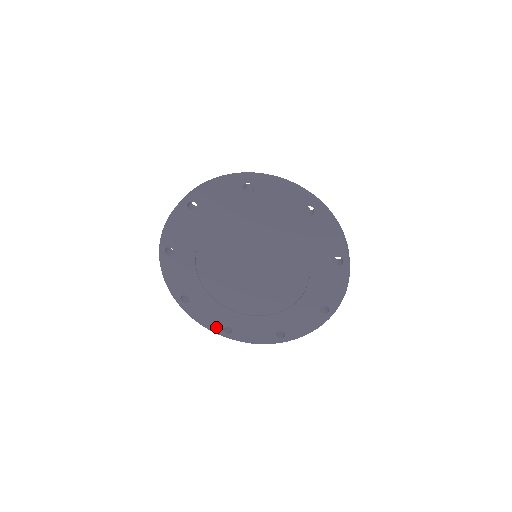
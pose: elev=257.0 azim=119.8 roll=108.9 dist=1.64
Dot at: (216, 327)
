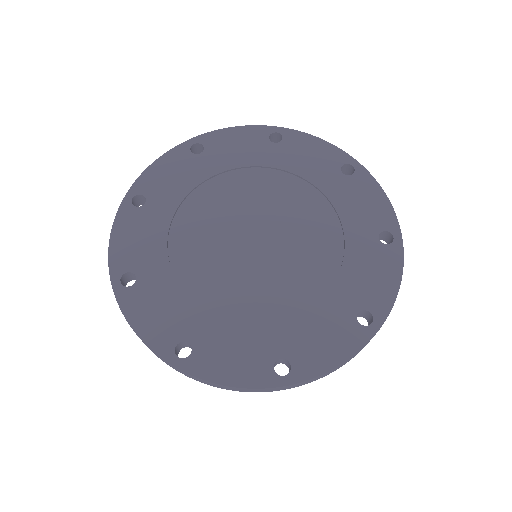
Dot at: (260, 374)
